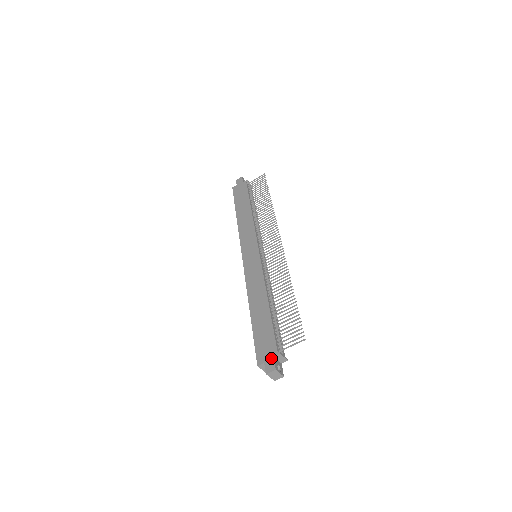
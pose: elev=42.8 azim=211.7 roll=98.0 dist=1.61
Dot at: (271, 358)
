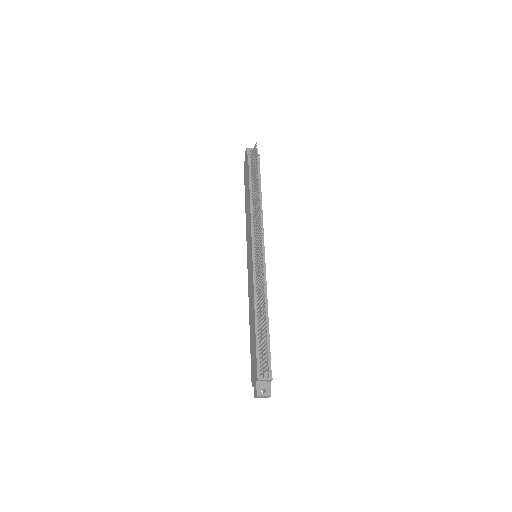
Dot at: (255, 383)
